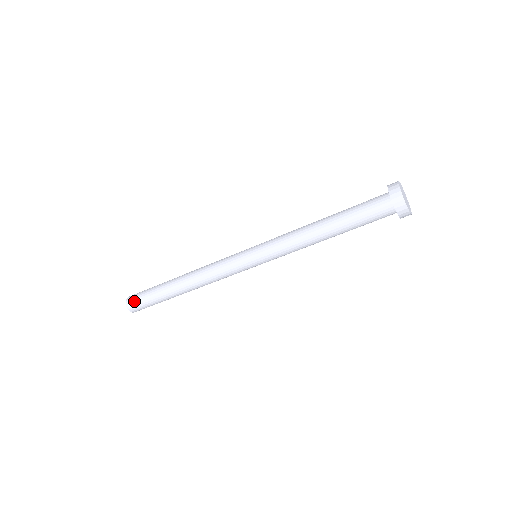
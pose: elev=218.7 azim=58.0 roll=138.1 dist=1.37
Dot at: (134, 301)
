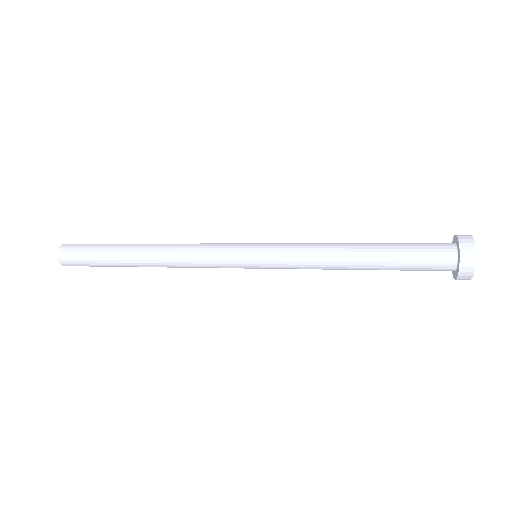
Dot at: occluded
